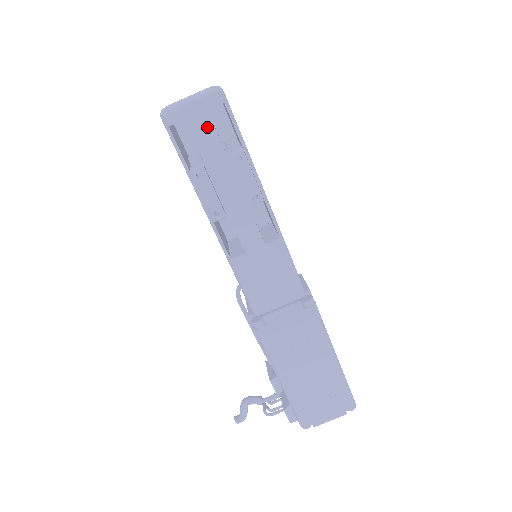
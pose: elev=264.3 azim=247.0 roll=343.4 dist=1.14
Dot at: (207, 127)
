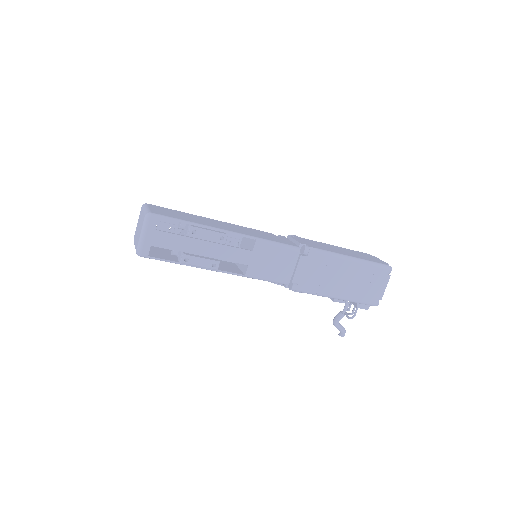
Dot at: (164, 237)
